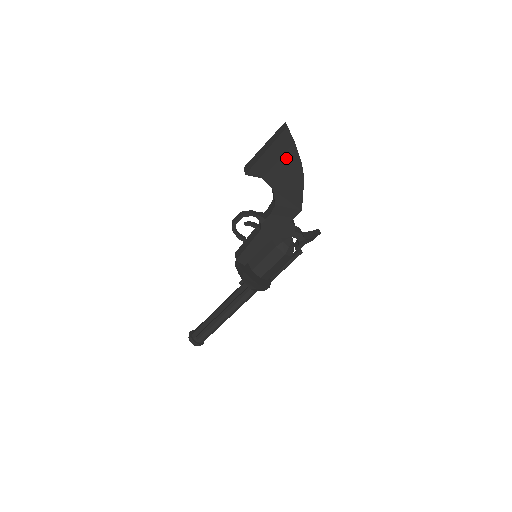
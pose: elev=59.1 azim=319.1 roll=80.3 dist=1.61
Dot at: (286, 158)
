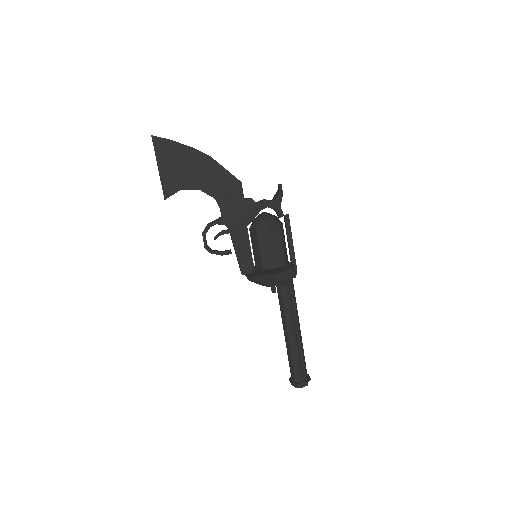
Dot at: (179, 157)
